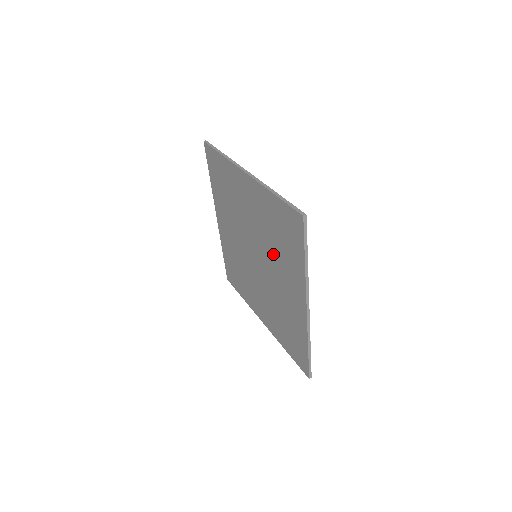
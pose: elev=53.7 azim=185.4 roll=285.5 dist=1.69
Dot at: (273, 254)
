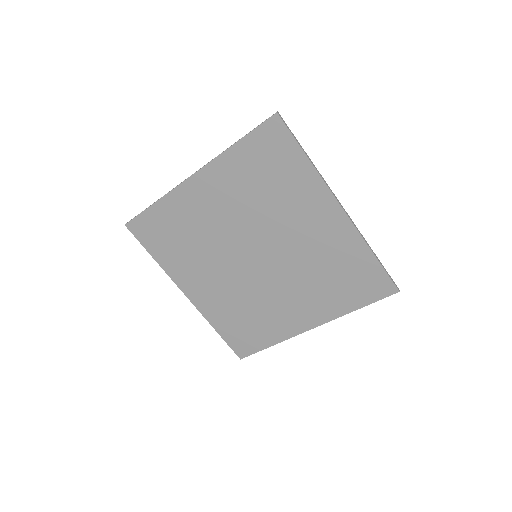
Dot at: (273, 212)
